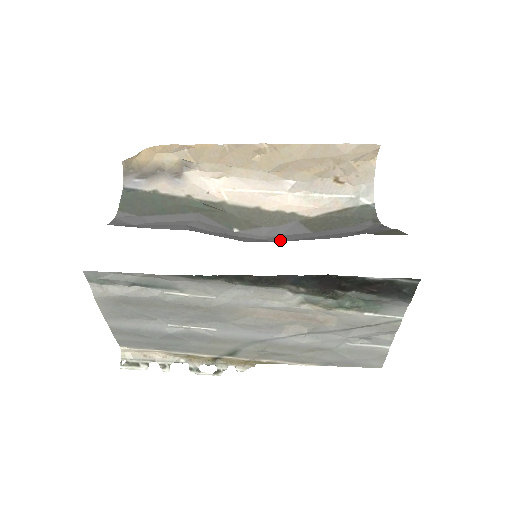
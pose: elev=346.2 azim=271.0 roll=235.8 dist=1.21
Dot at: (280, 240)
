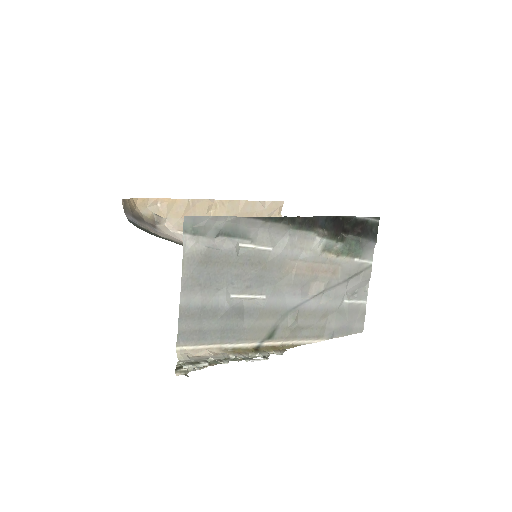
Dot at: occluded
